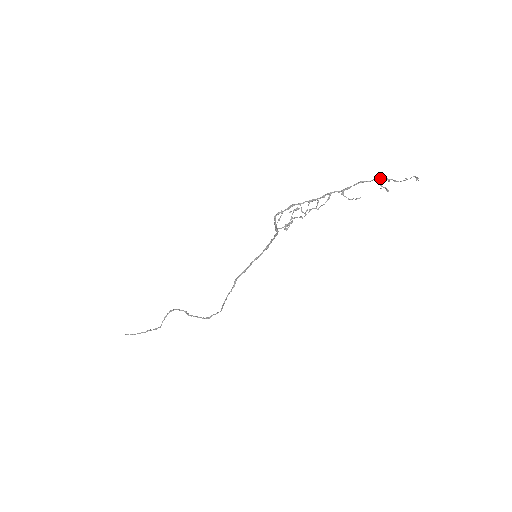
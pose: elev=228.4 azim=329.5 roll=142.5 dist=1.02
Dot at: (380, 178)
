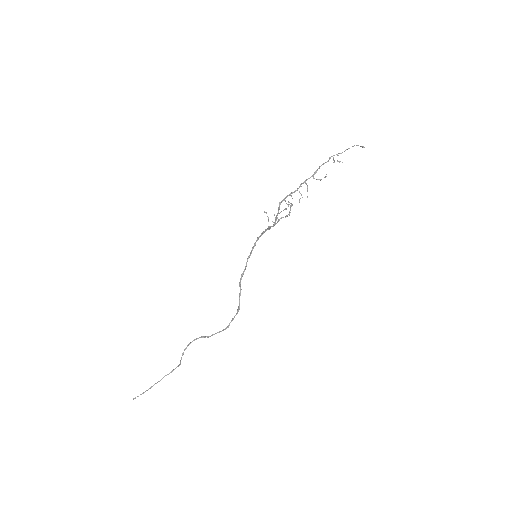
Dot at: occluded
